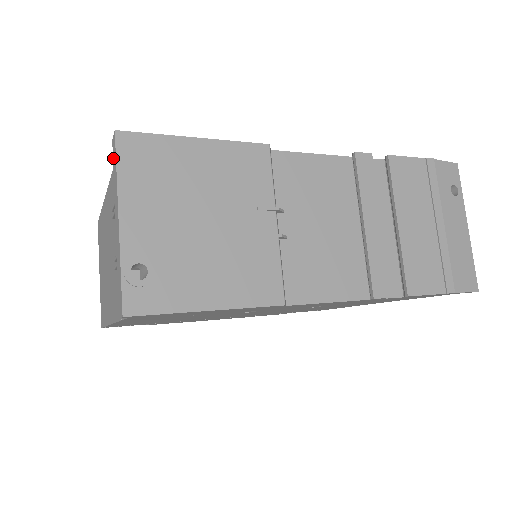
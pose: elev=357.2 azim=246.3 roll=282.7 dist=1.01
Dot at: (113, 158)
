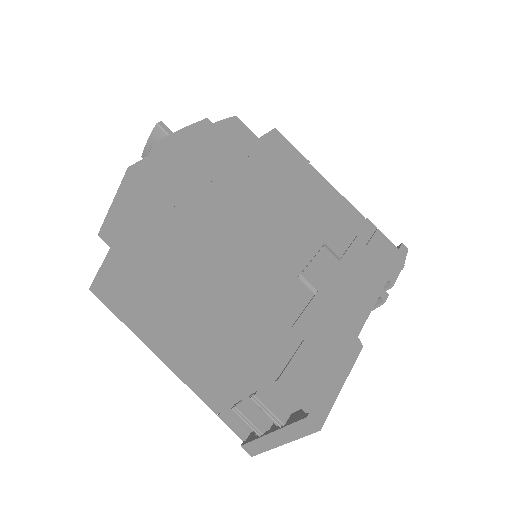
Dot at: (300, 424)
